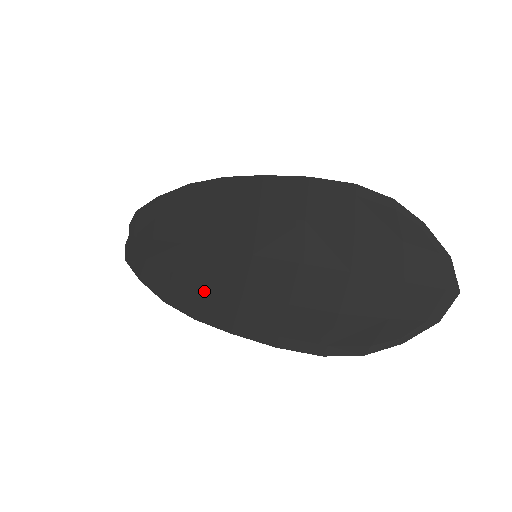
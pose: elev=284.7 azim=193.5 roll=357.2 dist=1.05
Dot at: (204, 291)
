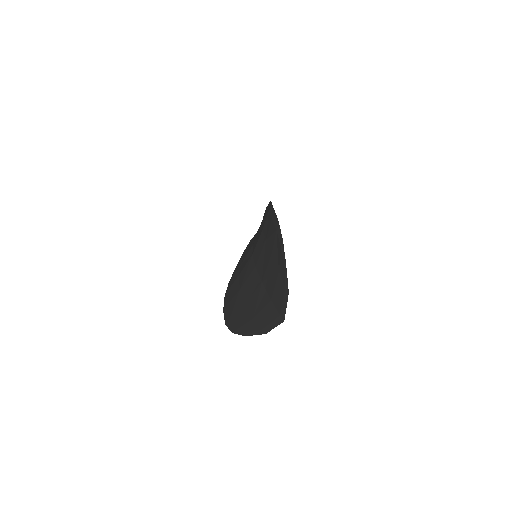
Dot at: (238, 268)
